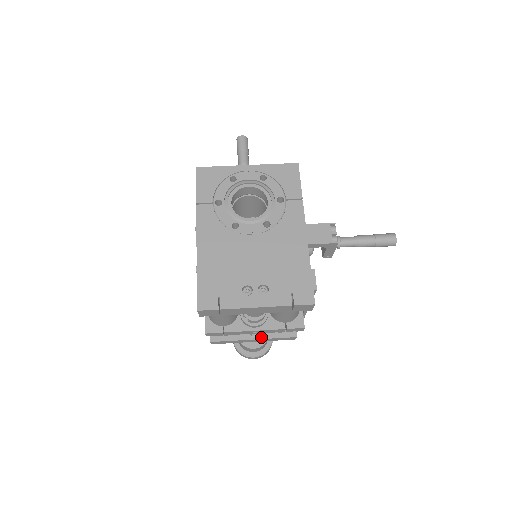
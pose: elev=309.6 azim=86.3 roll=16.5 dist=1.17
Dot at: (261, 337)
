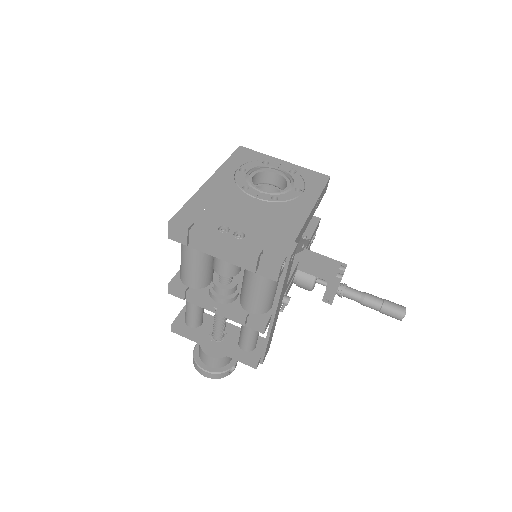
Dot at: (222, 345)
